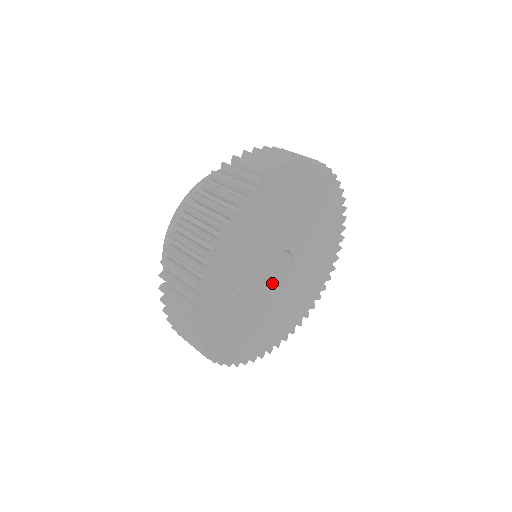
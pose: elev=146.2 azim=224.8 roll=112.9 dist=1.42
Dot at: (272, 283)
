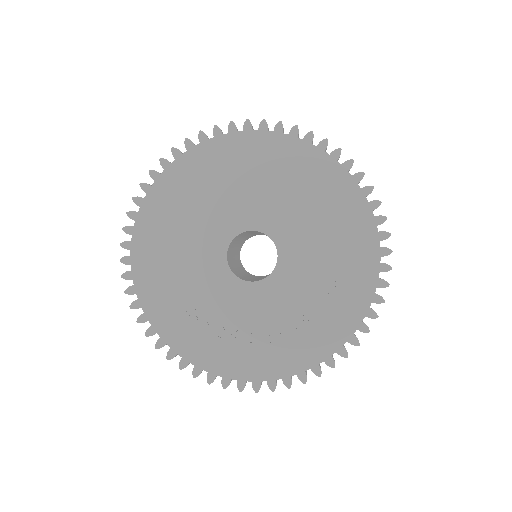
Dot at: occluded
